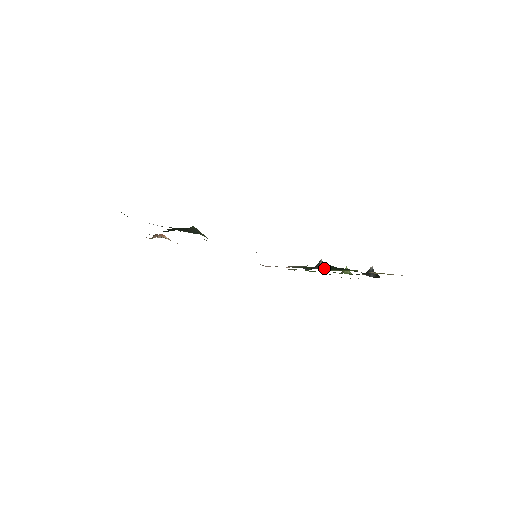
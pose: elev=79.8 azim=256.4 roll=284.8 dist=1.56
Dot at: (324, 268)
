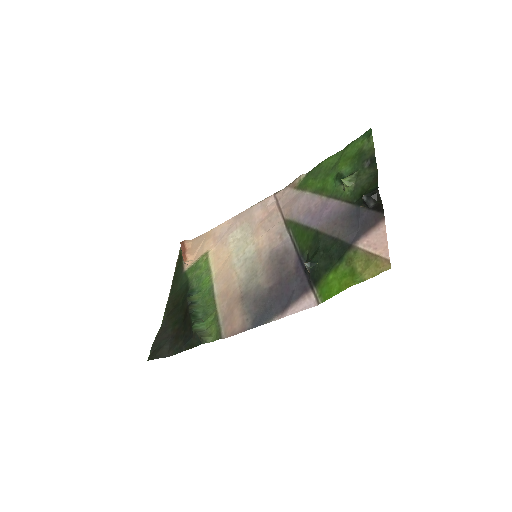
Dot at: (314, 276)
